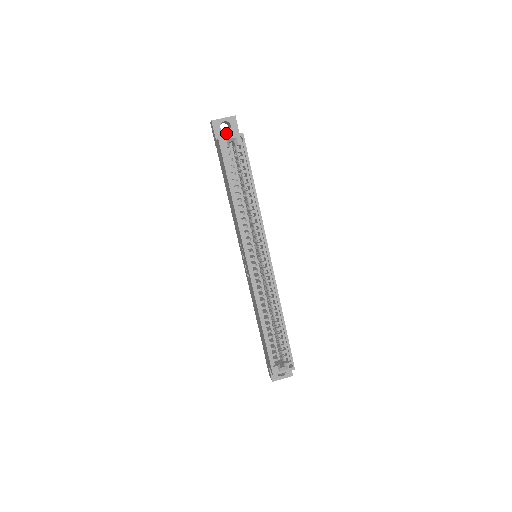
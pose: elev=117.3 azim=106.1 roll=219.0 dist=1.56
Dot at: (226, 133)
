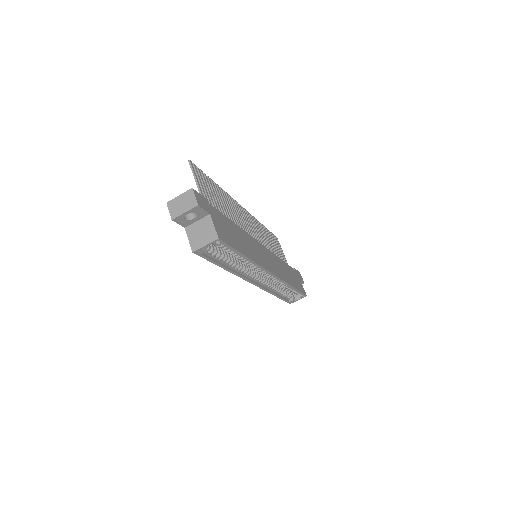
Dot at: (193, 219)
